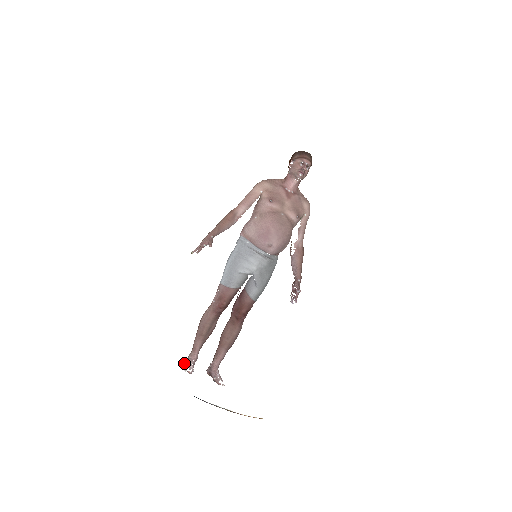
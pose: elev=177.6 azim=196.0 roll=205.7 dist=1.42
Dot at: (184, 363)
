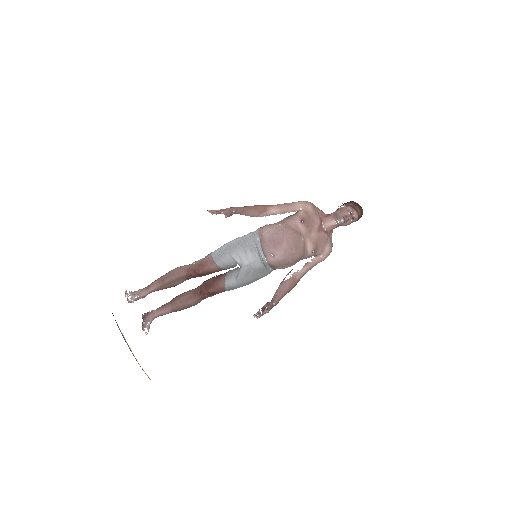
Dot at: (131, 291)
